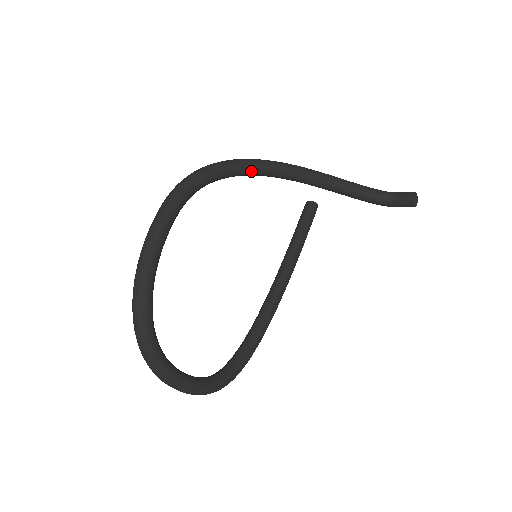
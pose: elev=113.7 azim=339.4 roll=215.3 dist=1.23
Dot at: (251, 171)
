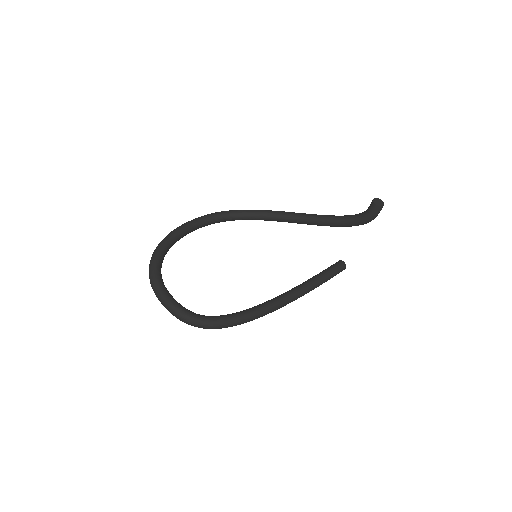
Dot at: (261, 214)
